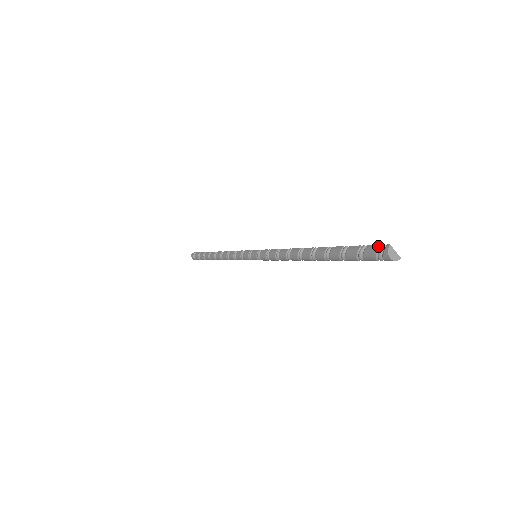
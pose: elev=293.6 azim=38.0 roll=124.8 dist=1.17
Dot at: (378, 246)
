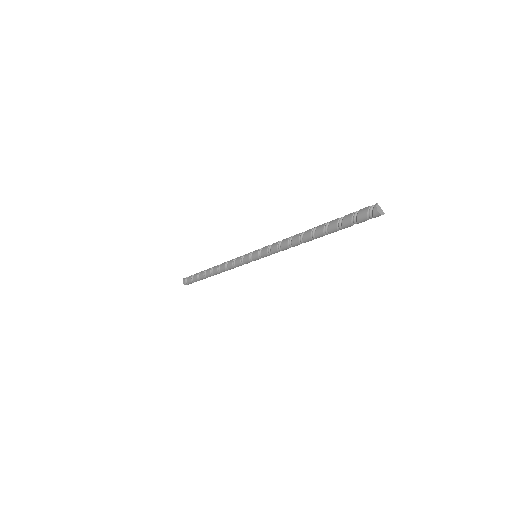
Dot at: (368, 207)
